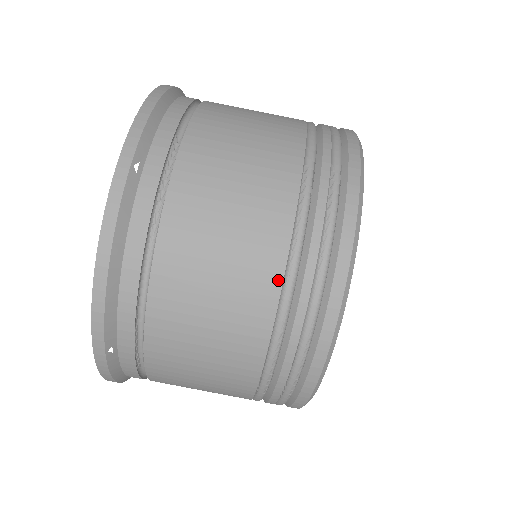
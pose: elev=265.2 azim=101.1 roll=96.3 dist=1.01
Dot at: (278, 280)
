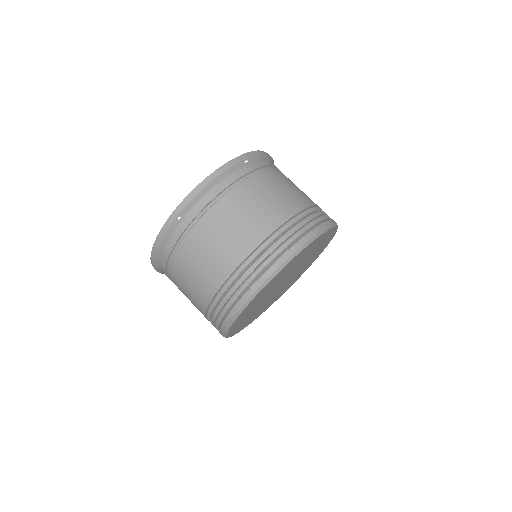
Dot at: (211, 296)
